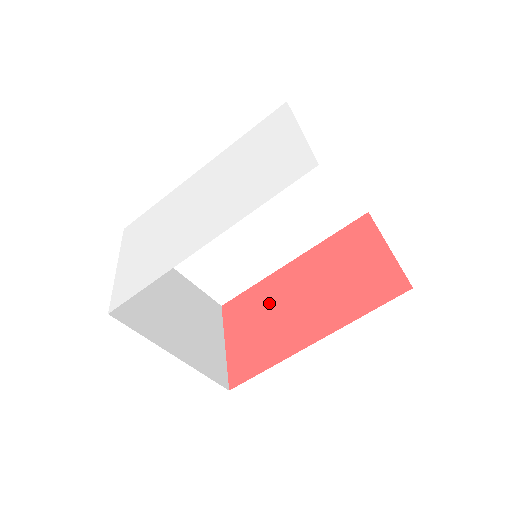
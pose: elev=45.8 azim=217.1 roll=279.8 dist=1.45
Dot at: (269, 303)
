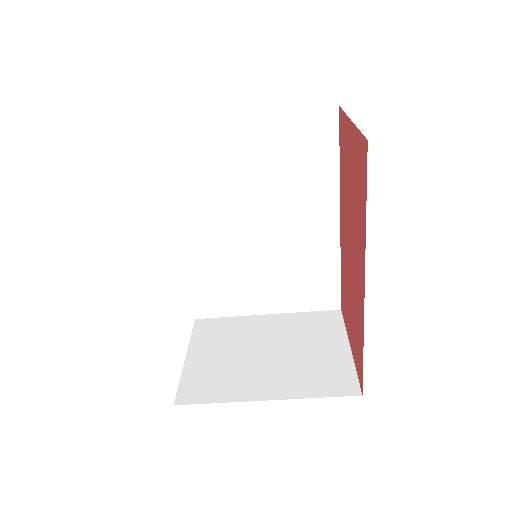
Dot at: (346, 276)
